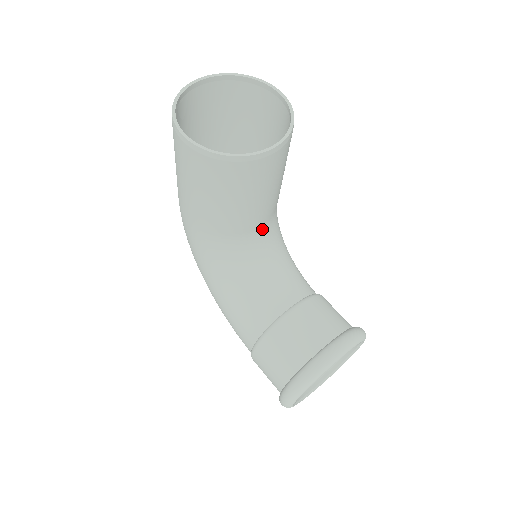
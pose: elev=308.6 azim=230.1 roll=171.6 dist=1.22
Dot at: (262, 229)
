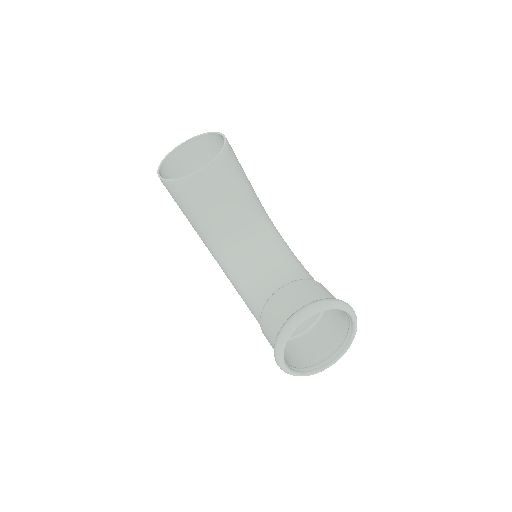
Dot at: (244, 232)
